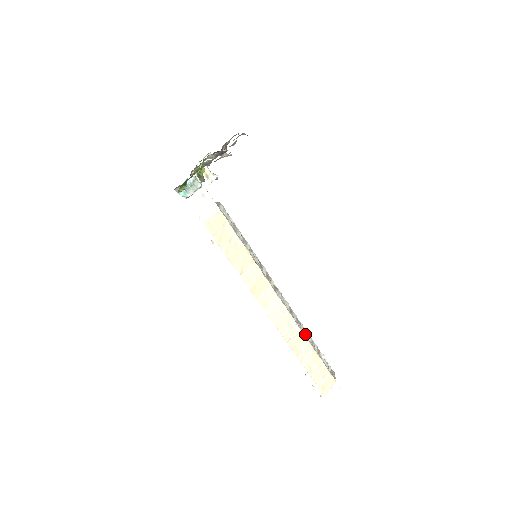
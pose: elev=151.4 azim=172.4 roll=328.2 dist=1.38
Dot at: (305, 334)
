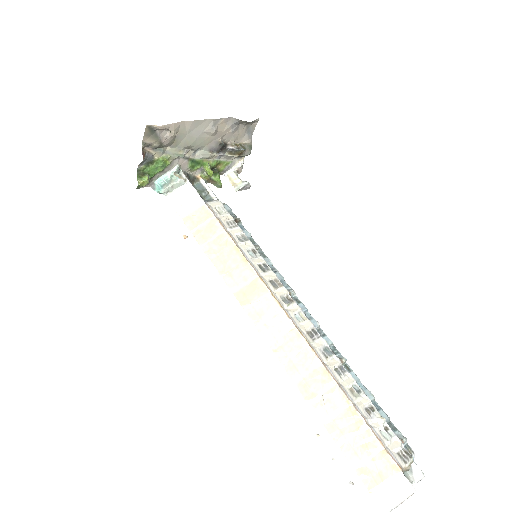
Dot at: (336, 372)
